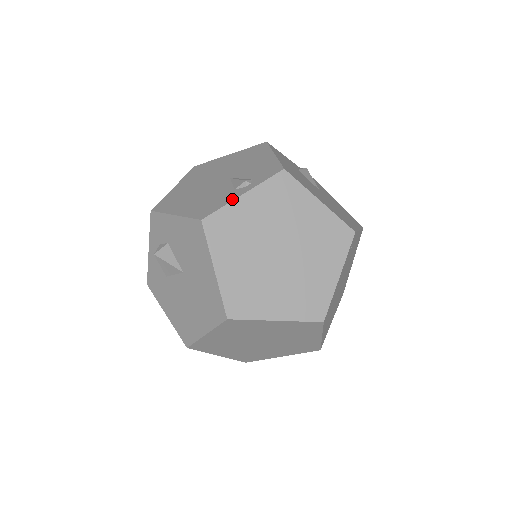
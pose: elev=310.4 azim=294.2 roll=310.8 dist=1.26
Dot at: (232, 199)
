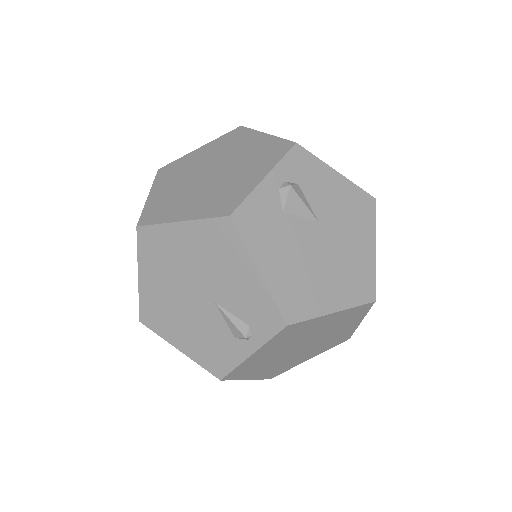
Dot at: (241, 360)
